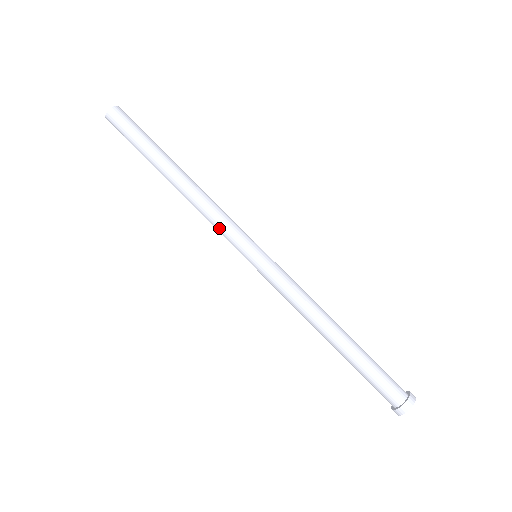
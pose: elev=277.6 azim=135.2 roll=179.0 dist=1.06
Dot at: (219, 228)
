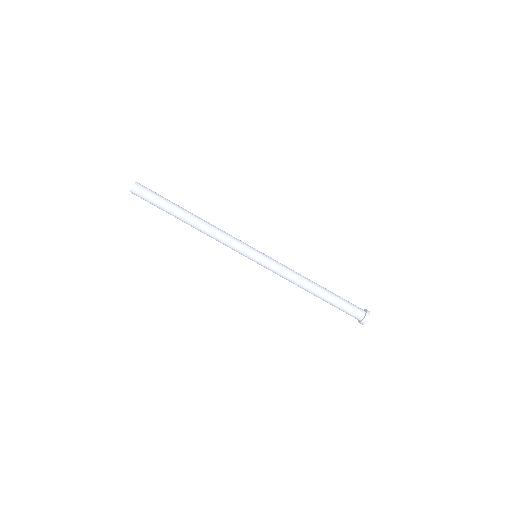
Dot at: (228, 246)
